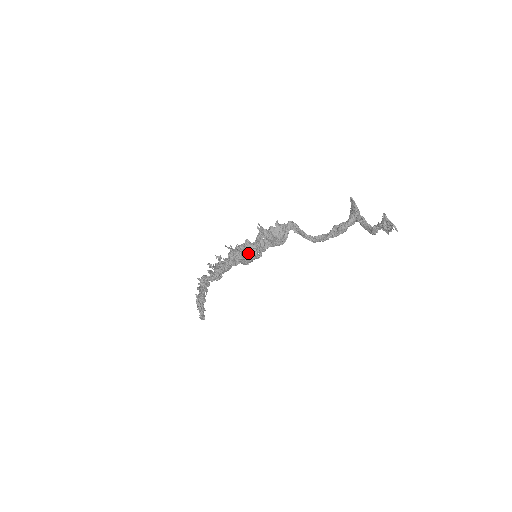
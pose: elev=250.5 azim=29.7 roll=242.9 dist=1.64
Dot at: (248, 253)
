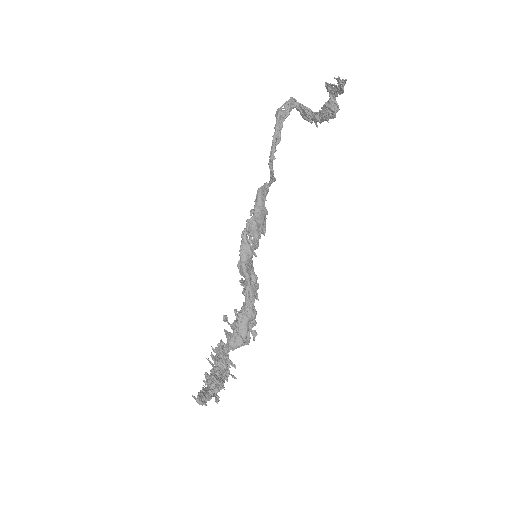
Dot at: (250, 260)
